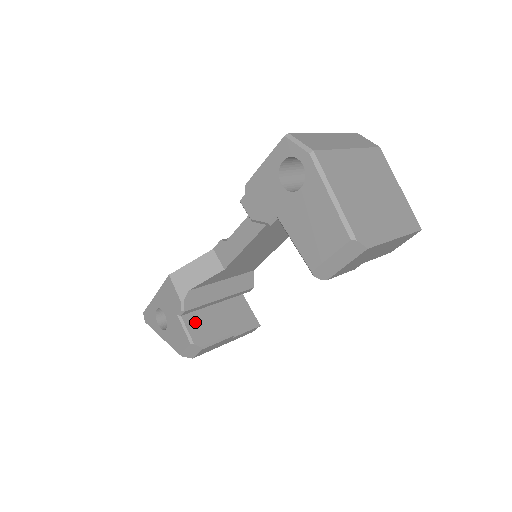
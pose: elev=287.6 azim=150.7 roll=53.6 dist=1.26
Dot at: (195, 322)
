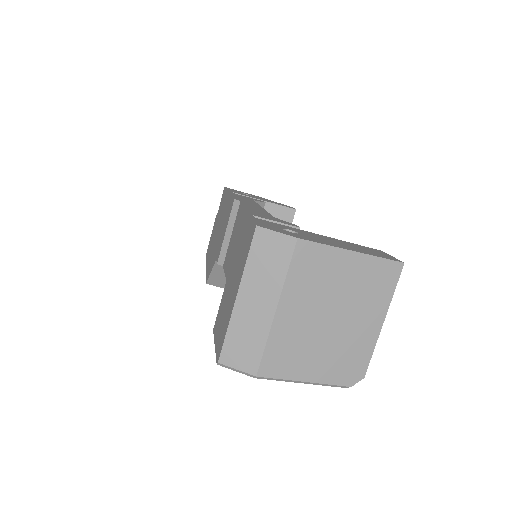
Dot at: occluded
